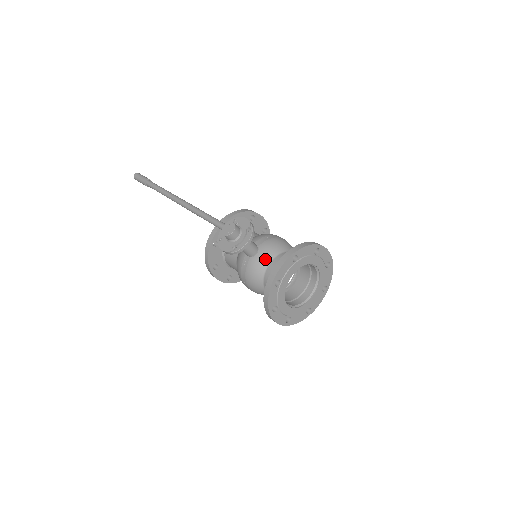
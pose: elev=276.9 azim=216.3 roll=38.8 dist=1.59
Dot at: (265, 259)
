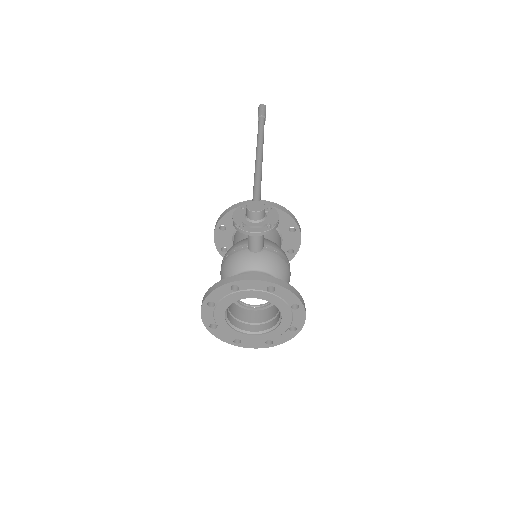
Dot at: (255, 263)
